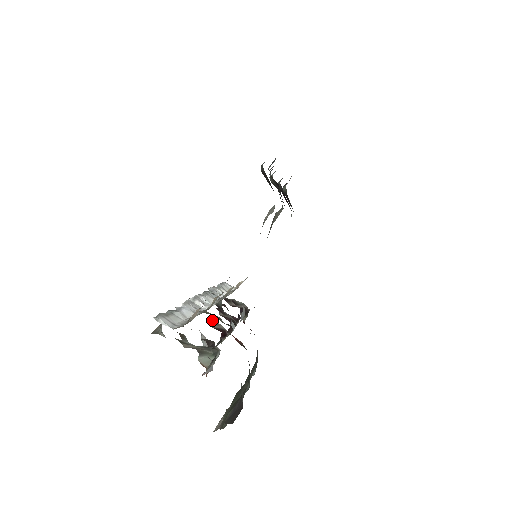
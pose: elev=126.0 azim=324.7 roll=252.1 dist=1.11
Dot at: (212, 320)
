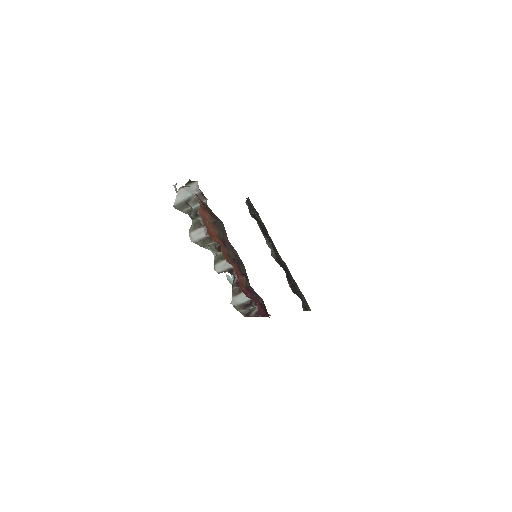
Dot at: (216, 242)
